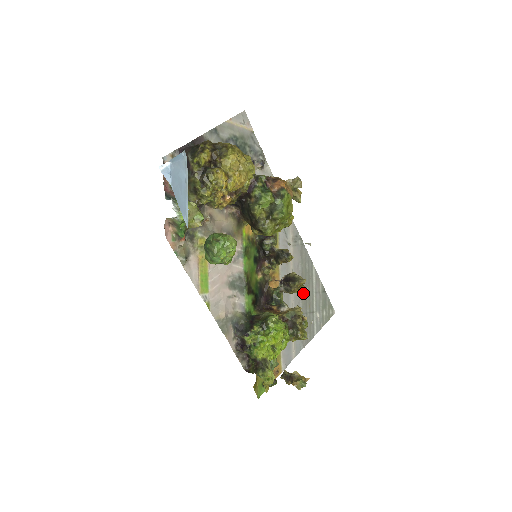
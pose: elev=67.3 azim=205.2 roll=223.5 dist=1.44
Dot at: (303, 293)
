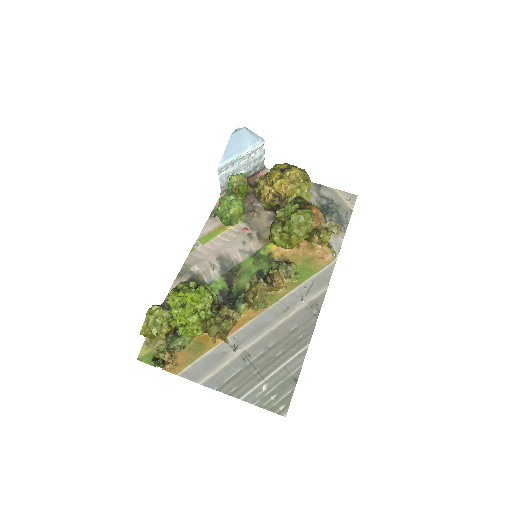
Dot at: (272, 350)
